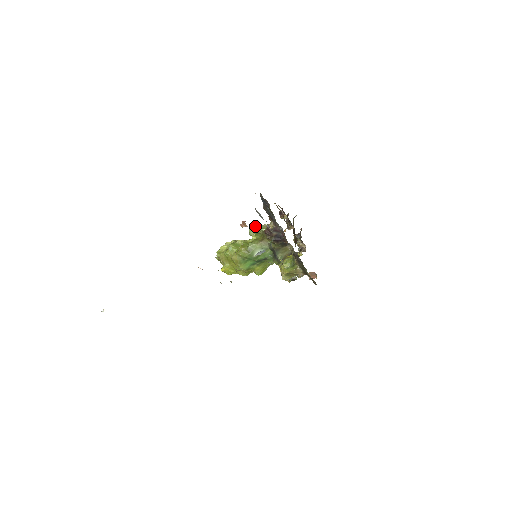
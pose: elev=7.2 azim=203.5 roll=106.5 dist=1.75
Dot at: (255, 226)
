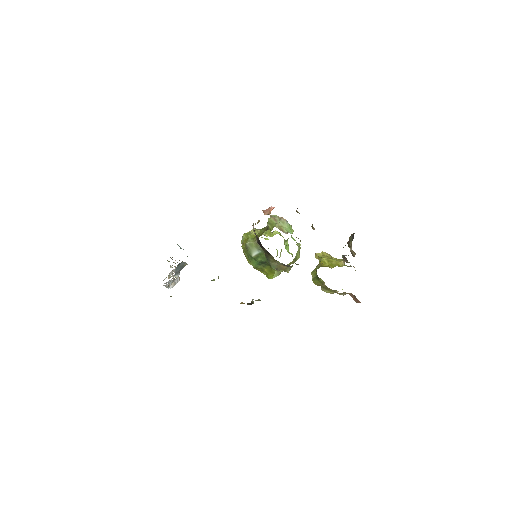
Dot at: occluded
